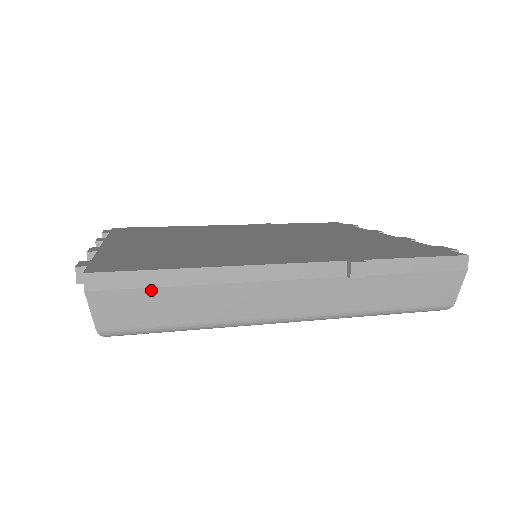
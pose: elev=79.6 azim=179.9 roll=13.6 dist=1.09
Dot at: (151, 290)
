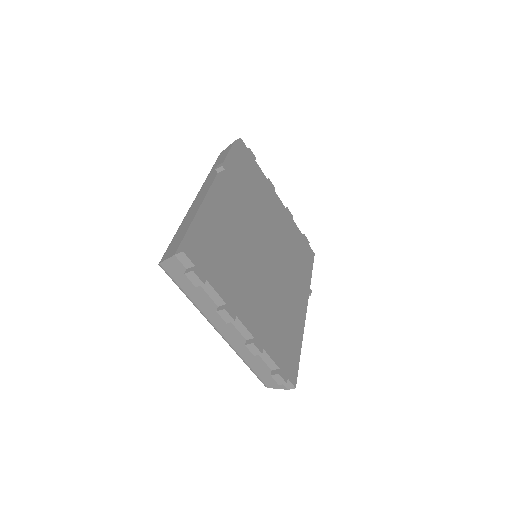
Dot at: occluded
